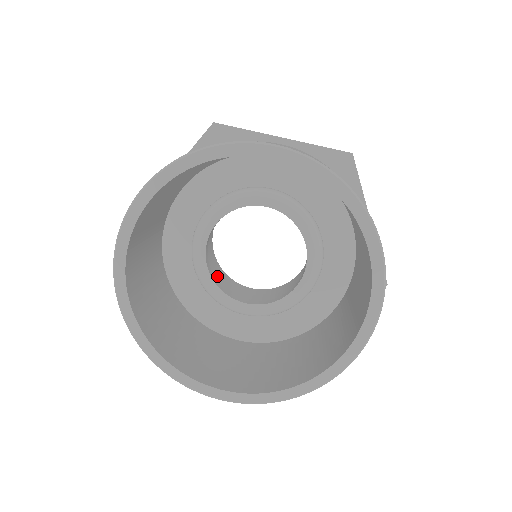
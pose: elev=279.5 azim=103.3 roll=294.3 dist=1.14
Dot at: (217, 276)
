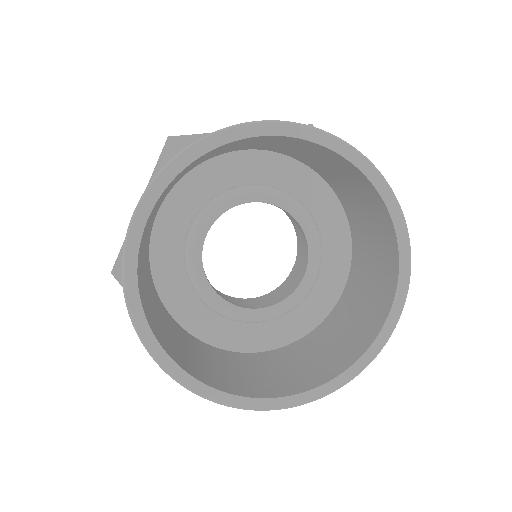
Dot at: occluded
